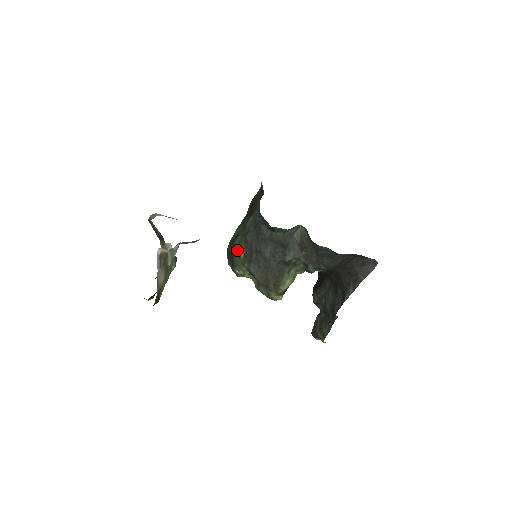
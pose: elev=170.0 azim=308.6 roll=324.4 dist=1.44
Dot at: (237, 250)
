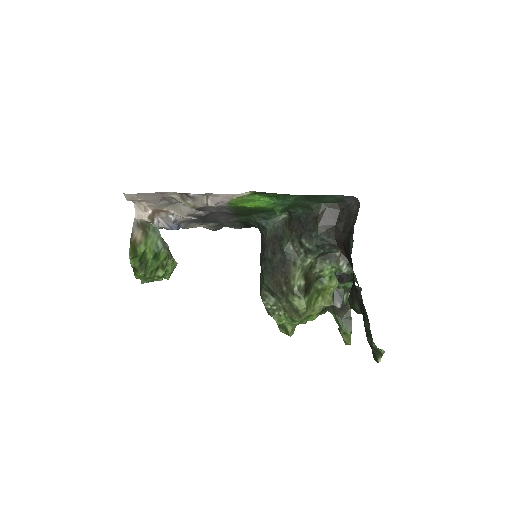
Dot at: (260, 283)
